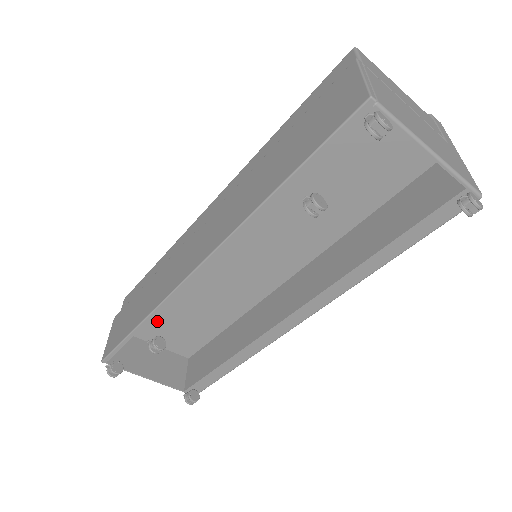
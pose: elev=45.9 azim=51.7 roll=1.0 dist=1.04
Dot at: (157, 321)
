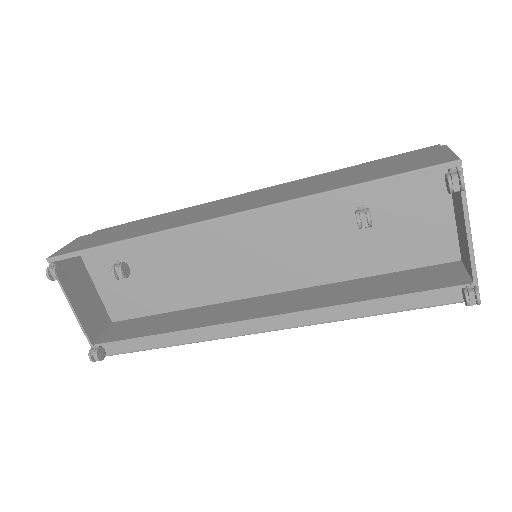
Dot at: occluded
